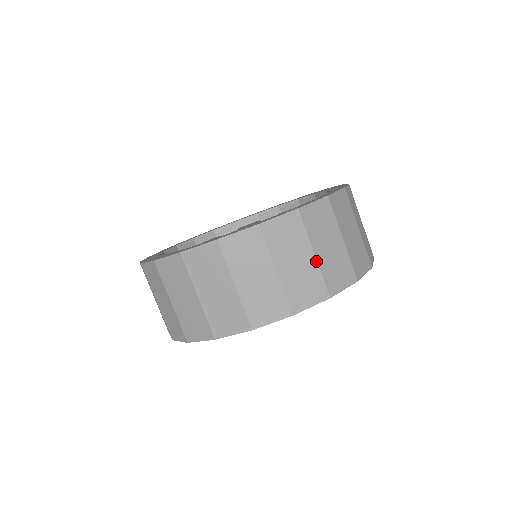
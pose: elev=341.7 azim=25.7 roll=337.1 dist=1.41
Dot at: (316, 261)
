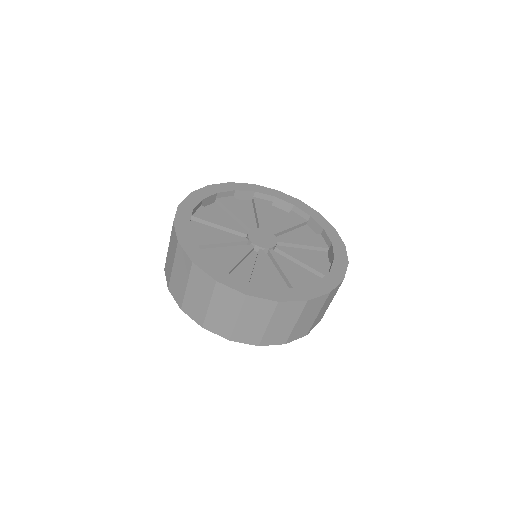
Dot at: (236, 322)
